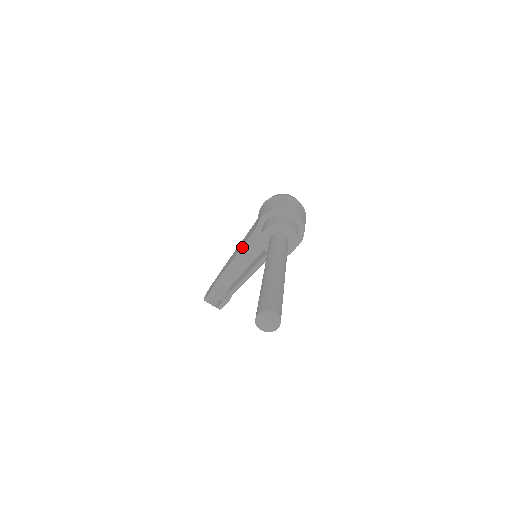
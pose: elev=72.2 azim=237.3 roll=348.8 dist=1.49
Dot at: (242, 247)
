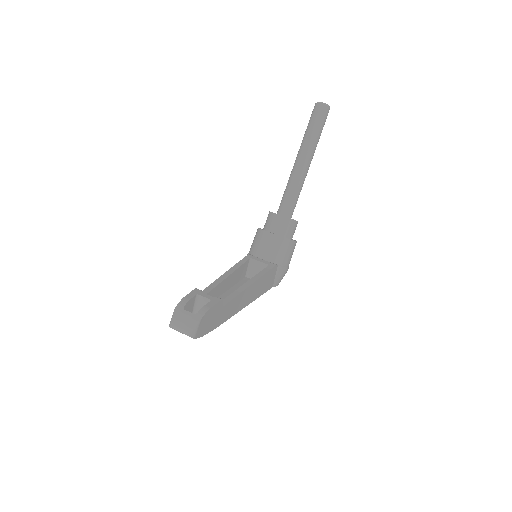
Dot at: (235, 265)
